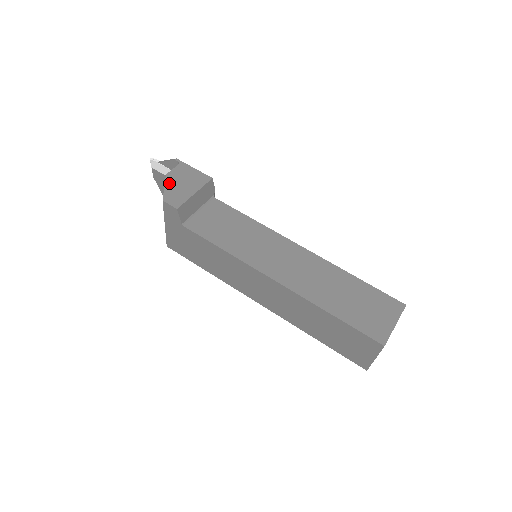
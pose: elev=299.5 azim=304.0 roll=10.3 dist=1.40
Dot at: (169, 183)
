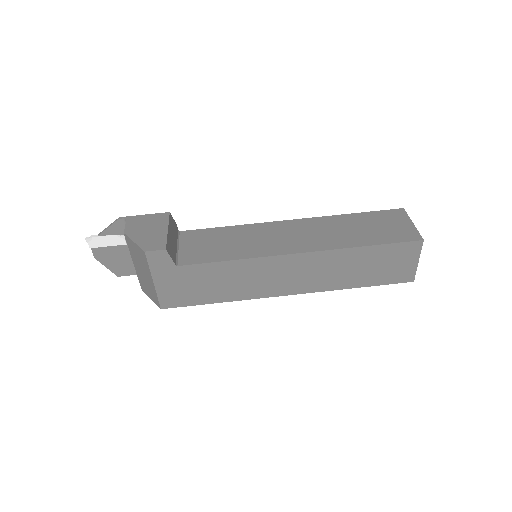
Dot at: (135, 237)
